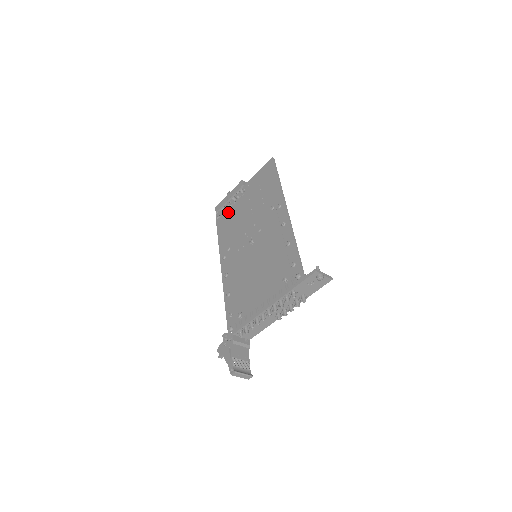
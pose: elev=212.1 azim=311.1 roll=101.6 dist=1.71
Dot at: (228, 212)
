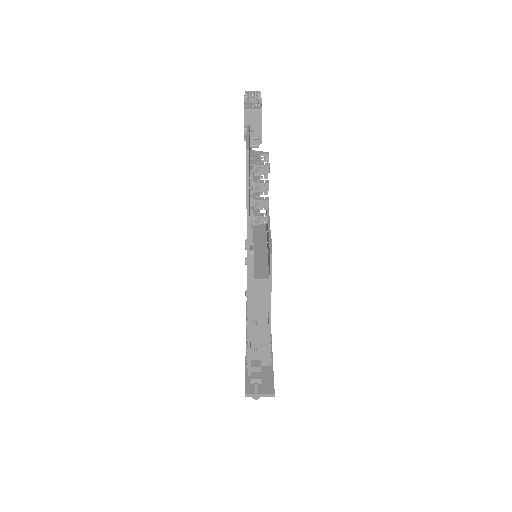
Dot at: occluded
